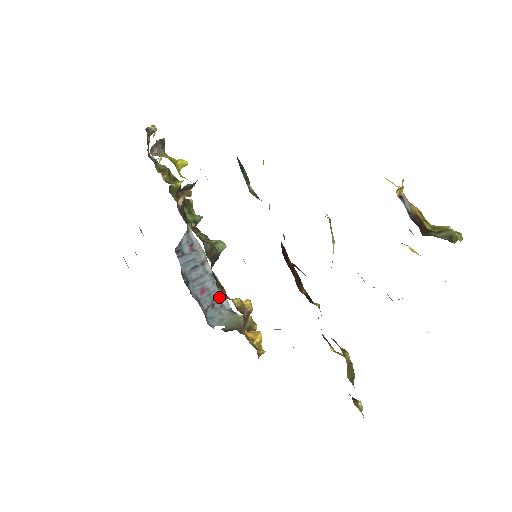
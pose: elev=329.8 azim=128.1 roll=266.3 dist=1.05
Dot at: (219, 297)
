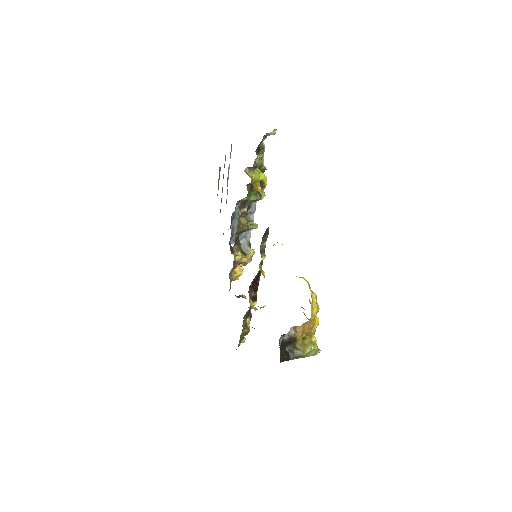
Dot at: (247, 232)
